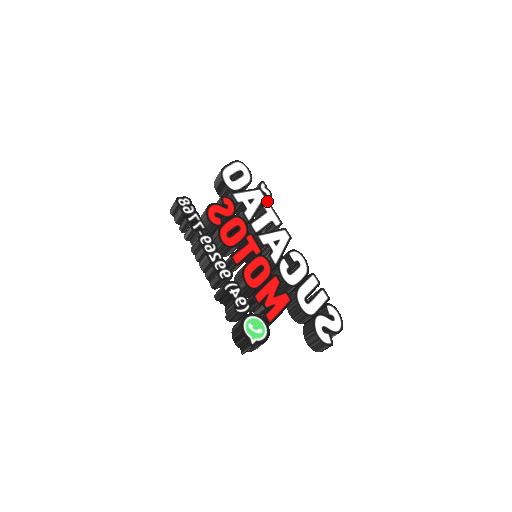
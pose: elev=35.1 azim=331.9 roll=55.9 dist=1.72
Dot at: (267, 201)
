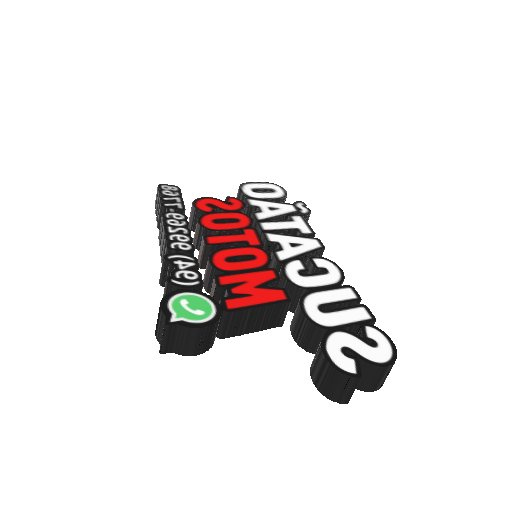
Dot at: (299, 214)
